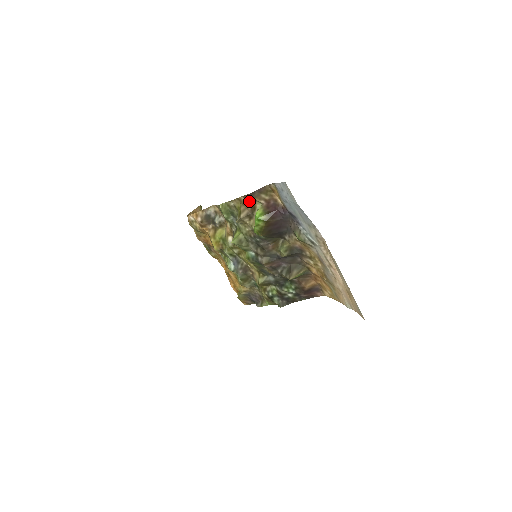
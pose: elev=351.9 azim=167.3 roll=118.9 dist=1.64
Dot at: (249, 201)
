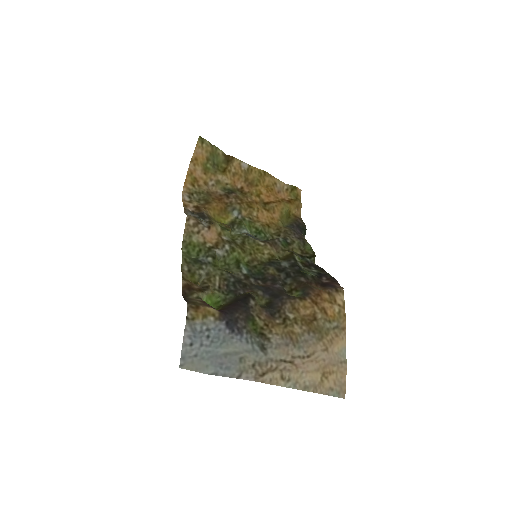
Dot at: (191, 287)
